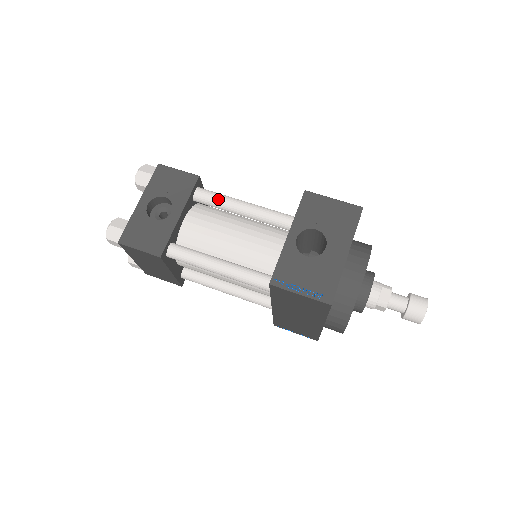
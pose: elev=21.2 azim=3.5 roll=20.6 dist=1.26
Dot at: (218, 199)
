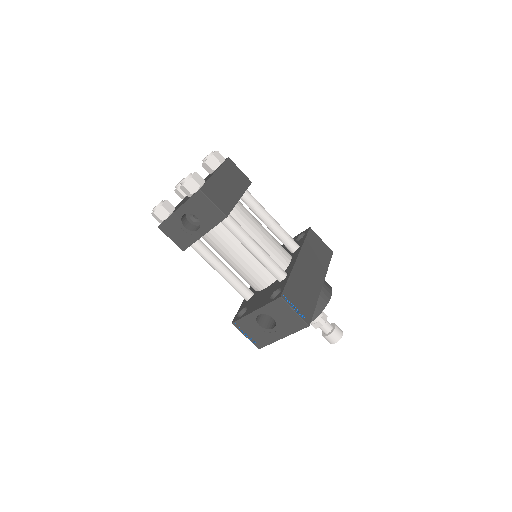
Dot at: (235, 235)
